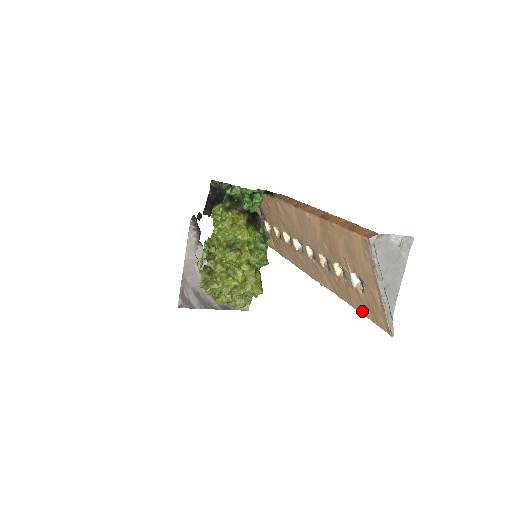
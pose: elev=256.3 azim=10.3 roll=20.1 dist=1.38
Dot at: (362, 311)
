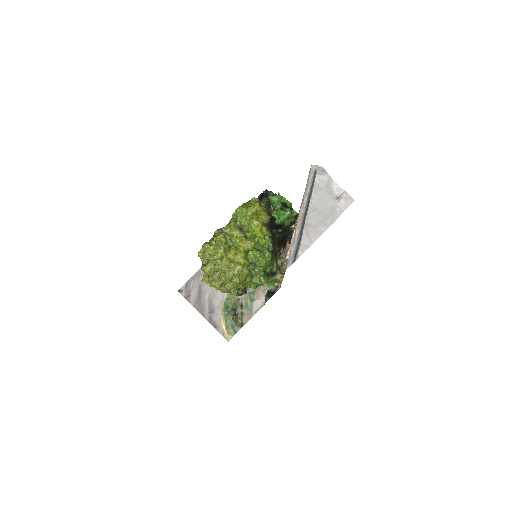
Dot at: occluded
